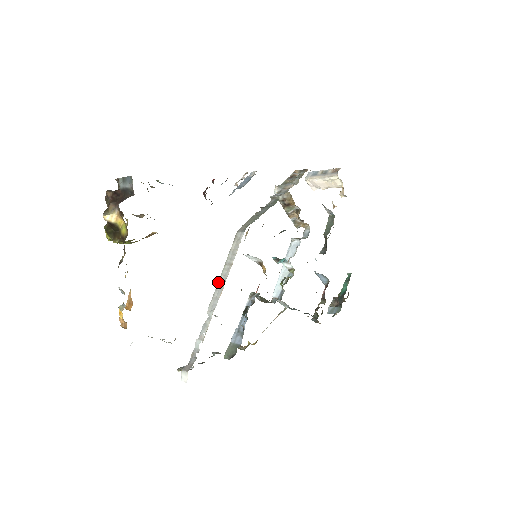
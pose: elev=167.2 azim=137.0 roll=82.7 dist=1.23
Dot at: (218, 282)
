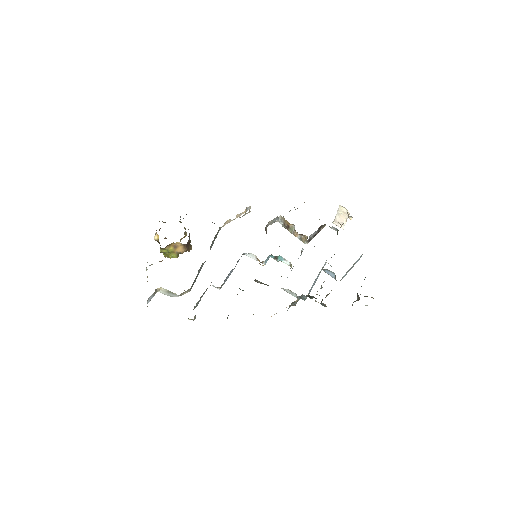
Dot at: occluded
